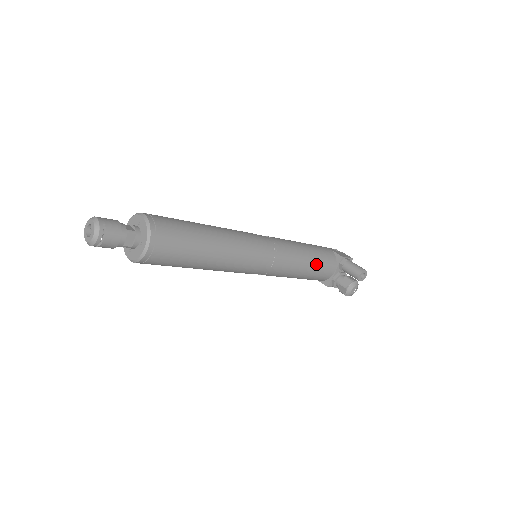
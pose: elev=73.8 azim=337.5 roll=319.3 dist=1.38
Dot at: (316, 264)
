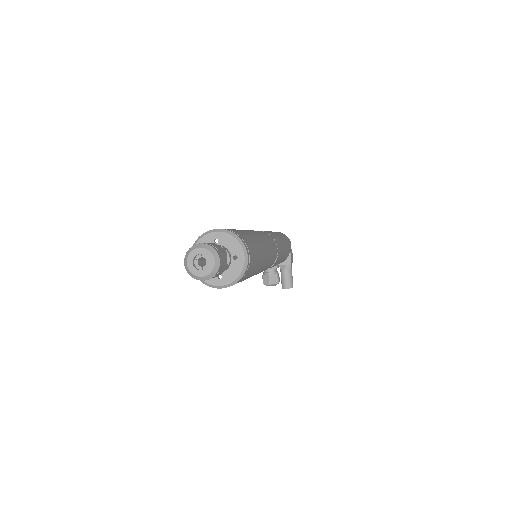
Dot at: occluded
